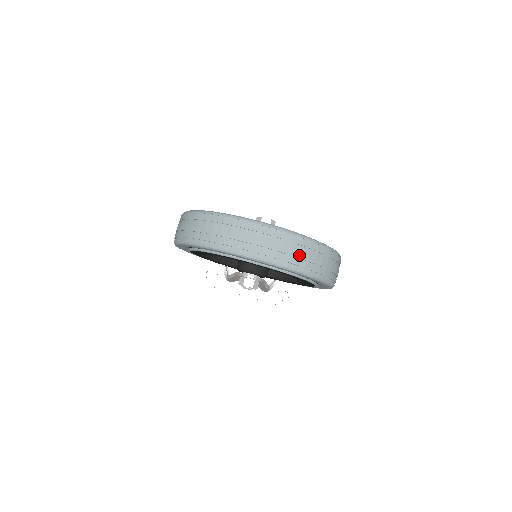
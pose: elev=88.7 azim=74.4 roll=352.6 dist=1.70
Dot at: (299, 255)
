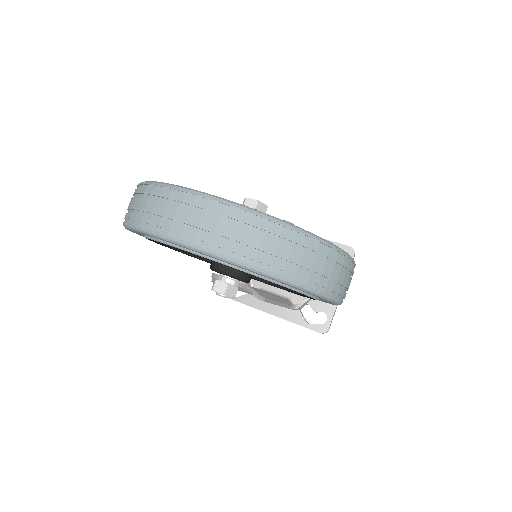
Dot at: (245, 239)
